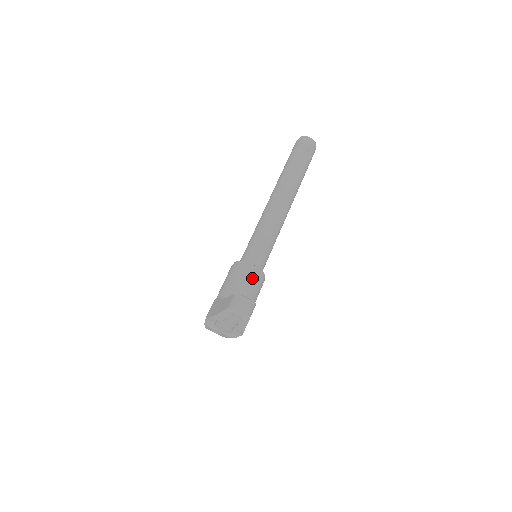
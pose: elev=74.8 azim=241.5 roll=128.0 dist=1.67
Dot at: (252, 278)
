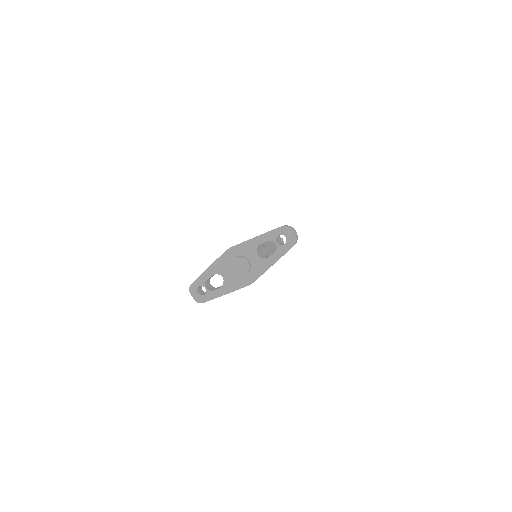
Dot at: (267, 253)
